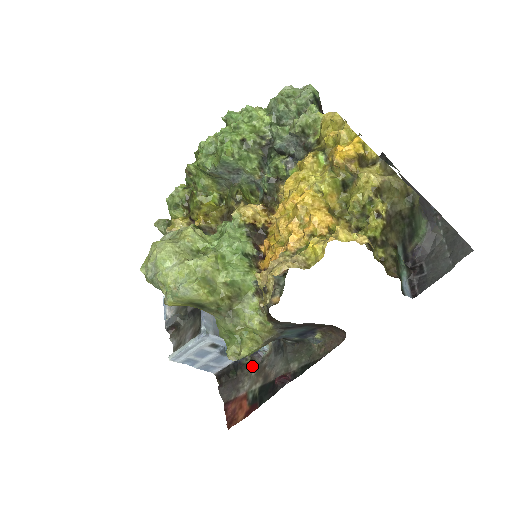
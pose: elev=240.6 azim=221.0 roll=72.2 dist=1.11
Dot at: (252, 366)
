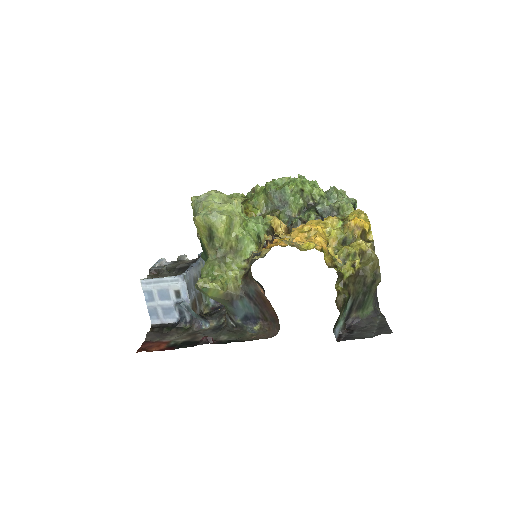
Dot at: (187, 331)
